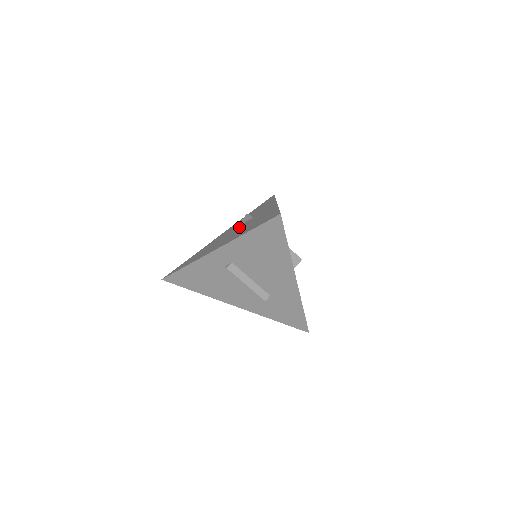
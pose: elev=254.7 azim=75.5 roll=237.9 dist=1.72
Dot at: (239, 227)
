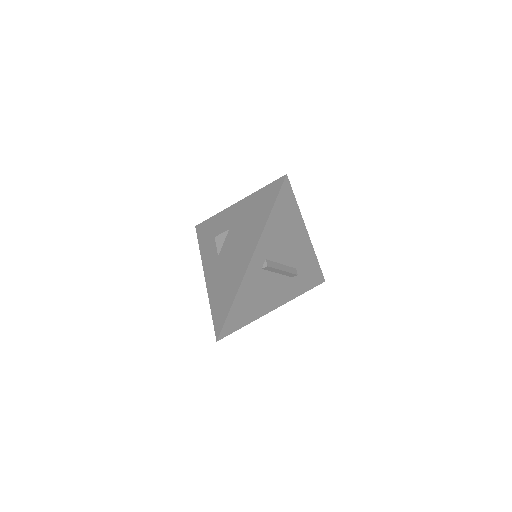
Dot at: (229, 243)
